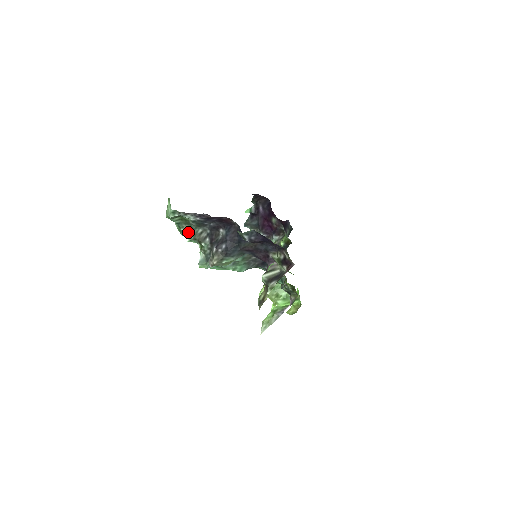
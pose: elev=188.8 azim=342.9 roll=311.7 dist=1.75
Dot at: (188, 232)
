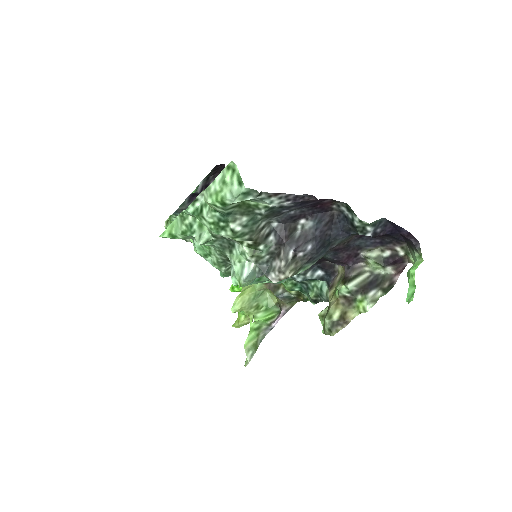
Dot at: (243, 228)
